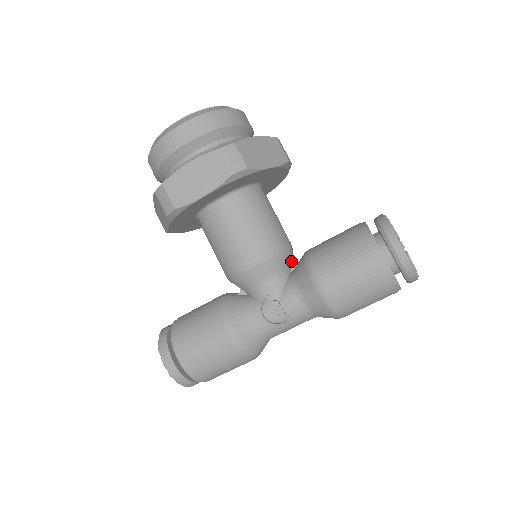
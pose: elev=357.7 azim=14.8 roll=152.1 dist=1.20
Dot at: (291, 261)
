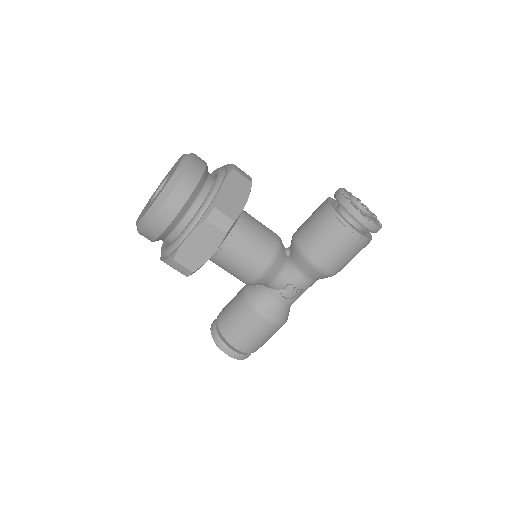
Dot at: (285, 249)
